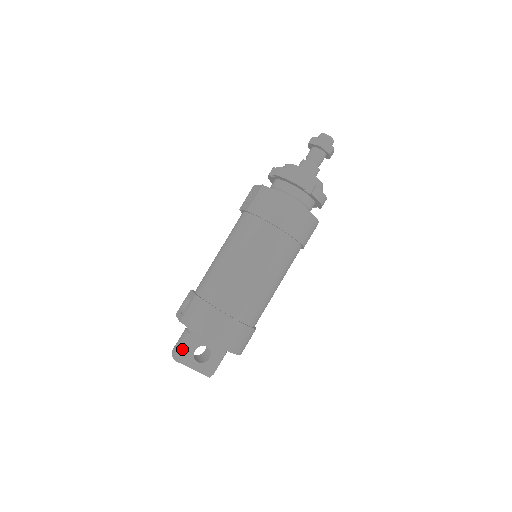
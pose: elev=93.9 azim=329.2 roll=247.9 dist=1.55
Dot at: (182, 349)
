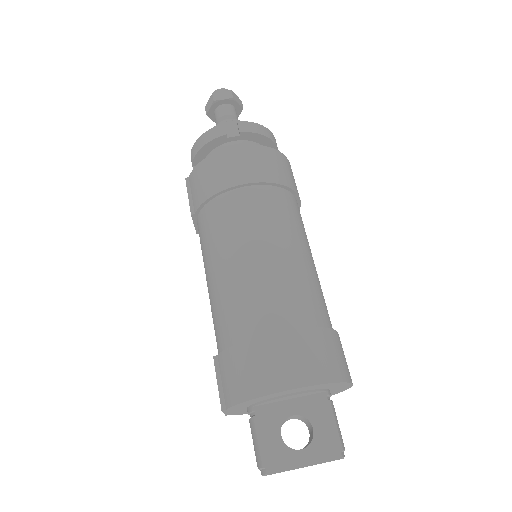
Dot at: (260, 449)
